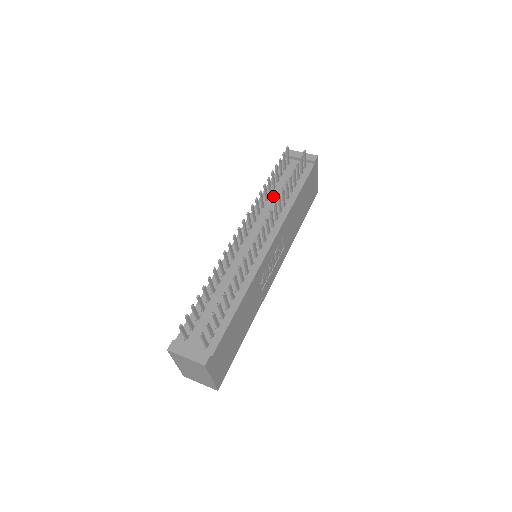
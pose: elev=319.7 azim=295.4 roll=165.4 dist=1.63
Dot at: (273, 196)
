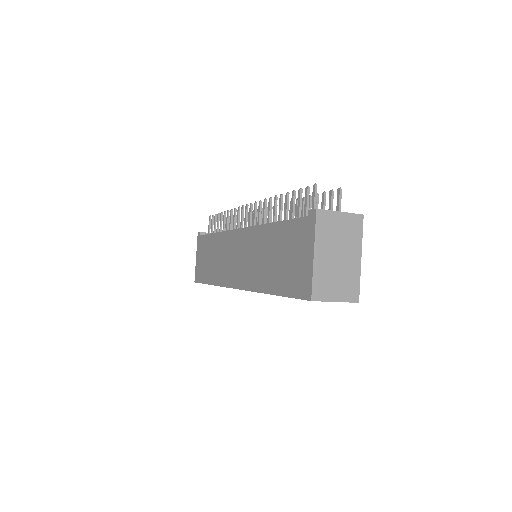
Dot at: occluded
